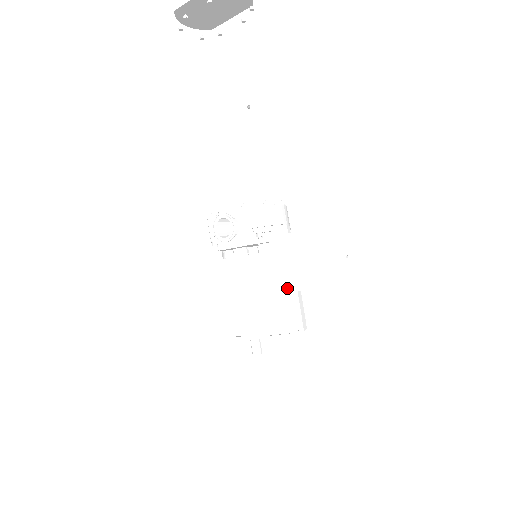
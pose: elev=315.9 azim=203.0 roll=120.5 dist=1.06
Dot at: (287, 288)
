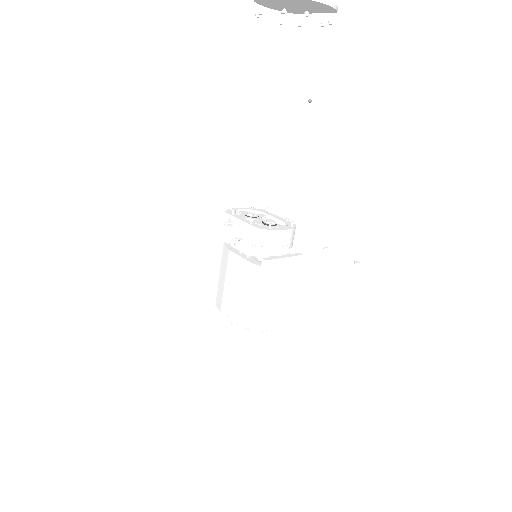
Dot at: (262, 303)
